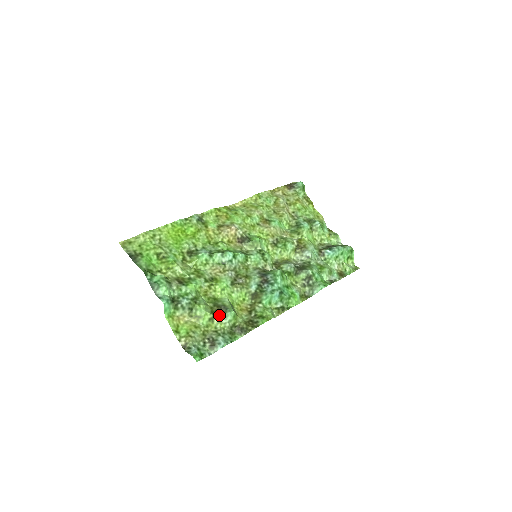
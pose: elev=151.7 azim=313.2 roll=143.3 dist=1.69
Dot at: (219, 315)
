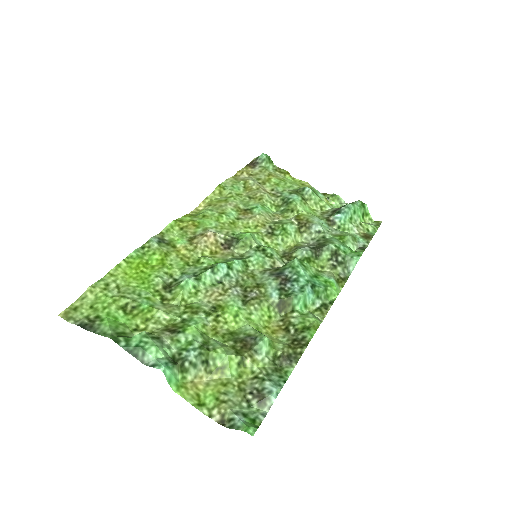
Dot at: (249, 352)
